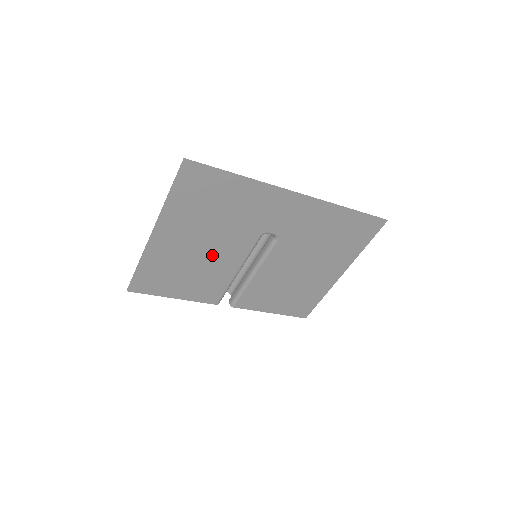
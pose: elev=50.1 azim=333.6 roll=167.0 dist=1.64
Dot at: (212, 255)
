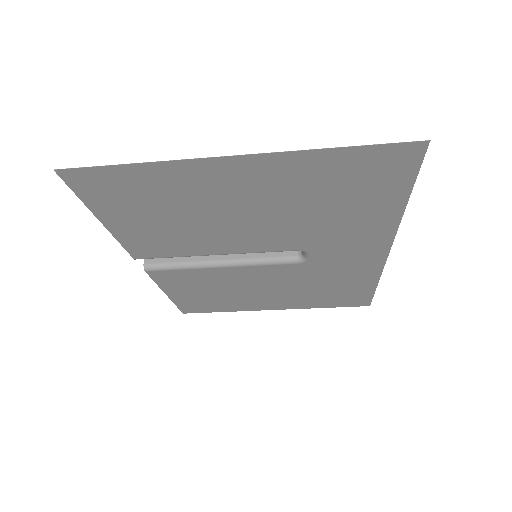
Dot at: (231, 227)
